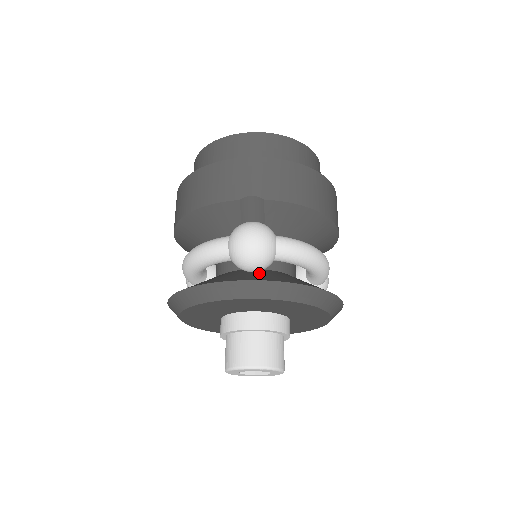
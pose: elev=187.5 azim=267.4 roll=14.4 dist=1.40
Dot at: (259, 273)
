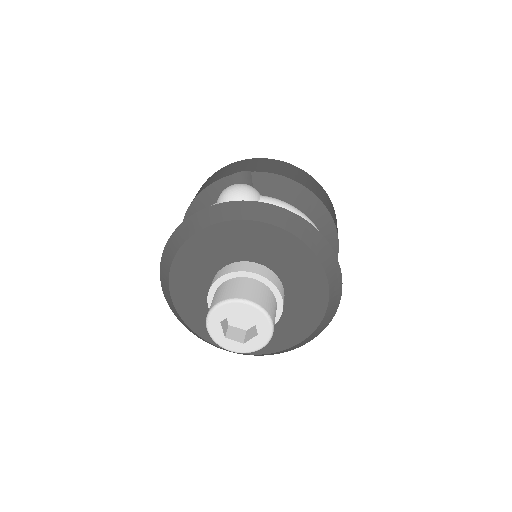
Dot at: occluded
